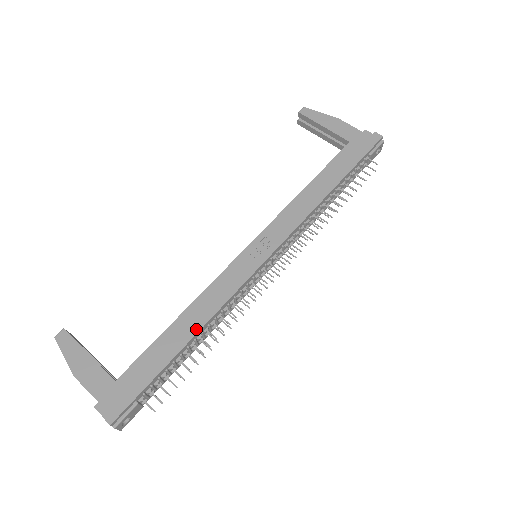
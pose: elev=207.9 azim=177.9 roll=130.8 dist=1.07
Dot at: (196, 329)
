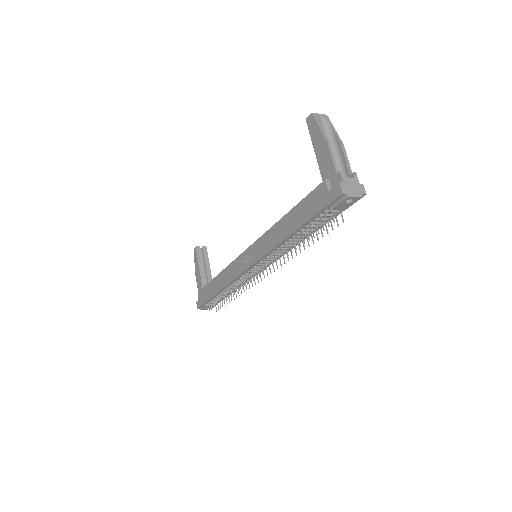
Dot at: (220, 288)
